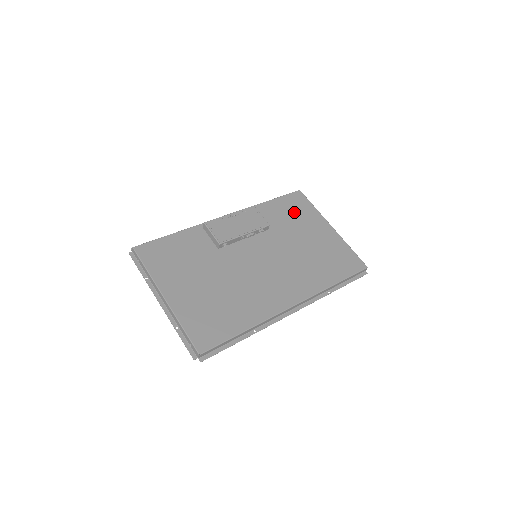
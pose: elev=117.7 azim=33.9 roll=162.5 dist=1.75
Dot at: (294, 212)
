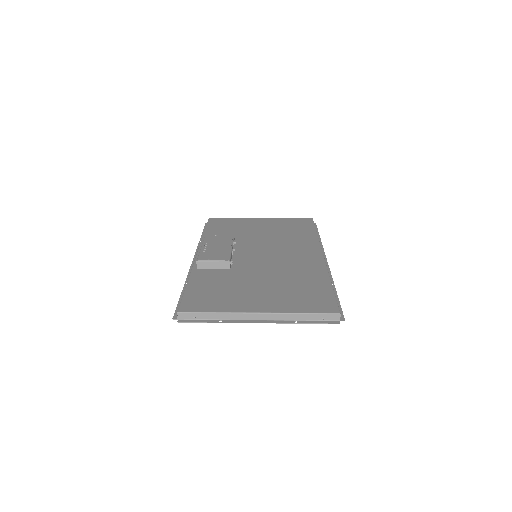
Dot at: (229, 226)
